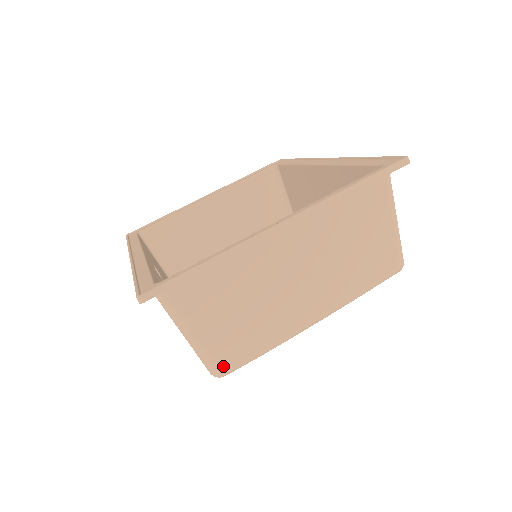
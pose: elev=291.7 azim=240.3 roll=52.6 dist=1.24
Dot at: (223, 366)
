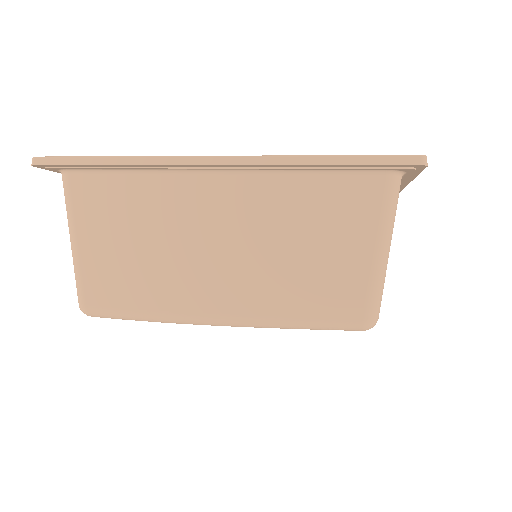
Dot at: (89, 299)
